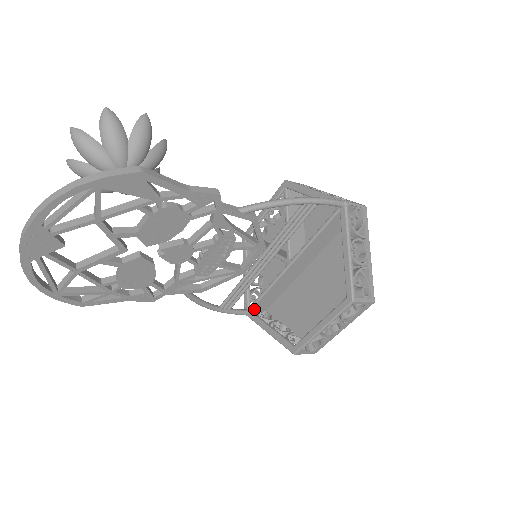
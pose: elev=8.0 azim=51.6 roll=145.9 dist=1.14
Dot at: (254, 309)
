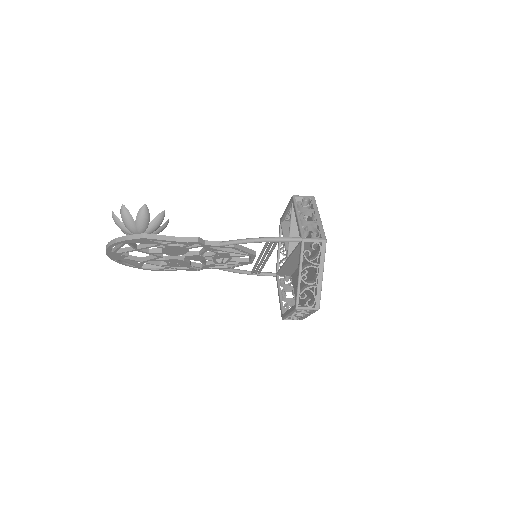
Dot at: (280, 274)
